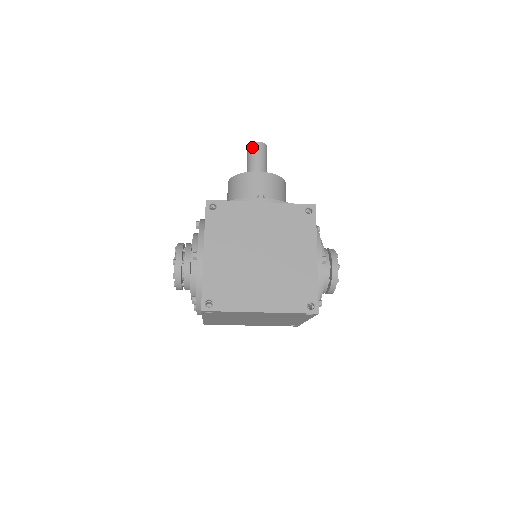
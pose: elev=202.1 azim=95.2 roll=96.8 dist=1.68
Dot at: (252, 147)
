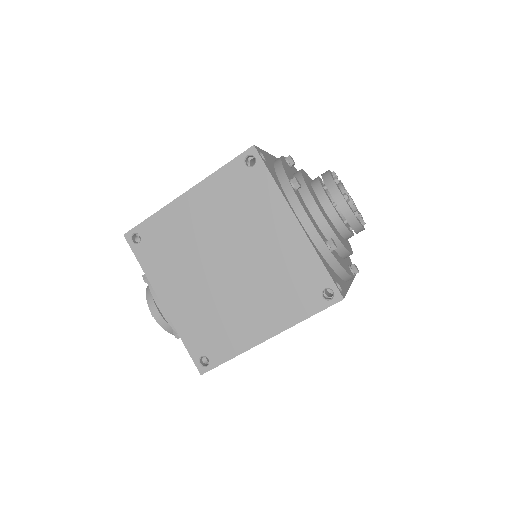
Dot at: occluded
